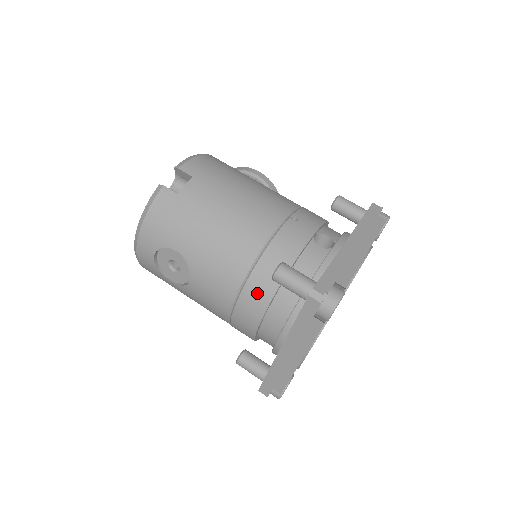
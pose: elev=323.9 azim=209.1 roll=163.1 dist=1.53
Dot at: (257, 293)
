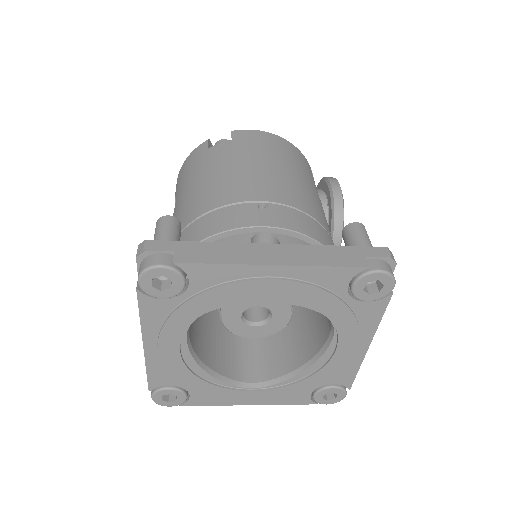
Dot at: occluded
